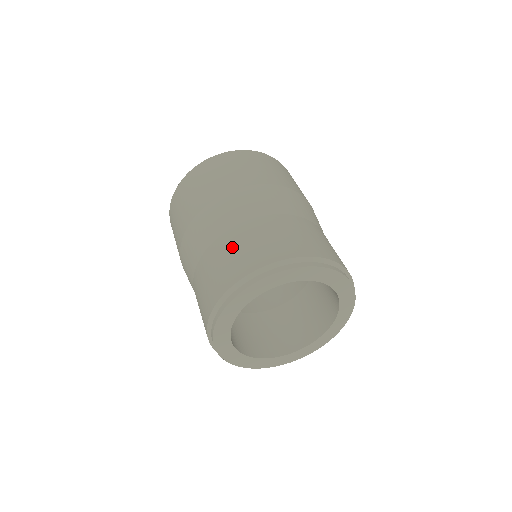
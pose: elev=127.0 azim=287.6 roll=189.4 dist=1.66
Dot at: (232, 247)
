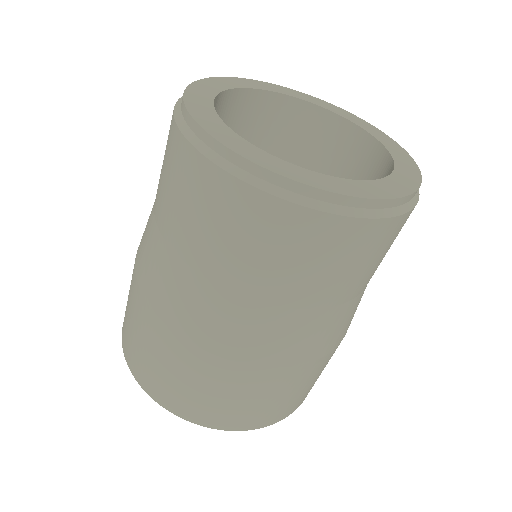
Dot at: occluded
